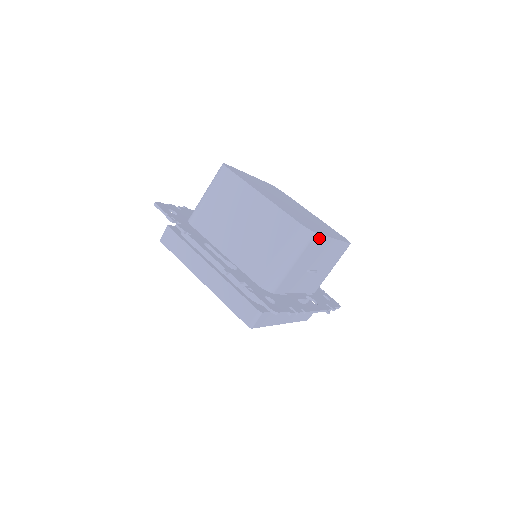
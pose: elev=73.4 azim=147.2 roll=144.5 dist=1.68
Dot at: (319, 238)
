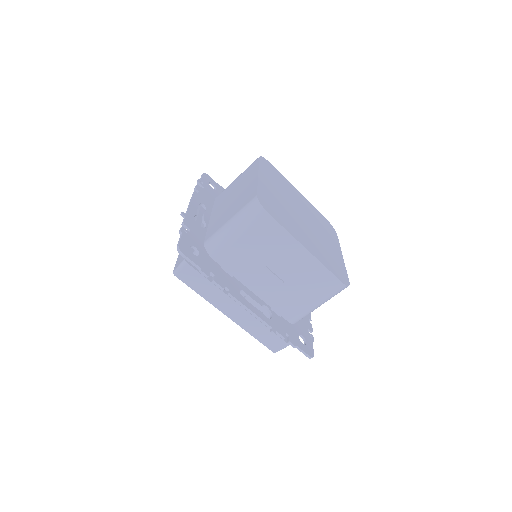
Dot at: (276, 226)
